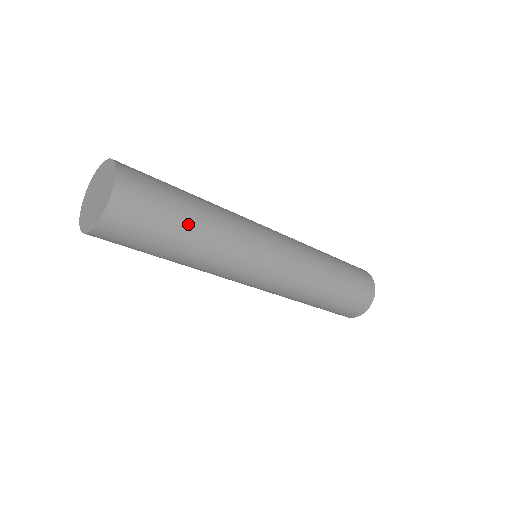
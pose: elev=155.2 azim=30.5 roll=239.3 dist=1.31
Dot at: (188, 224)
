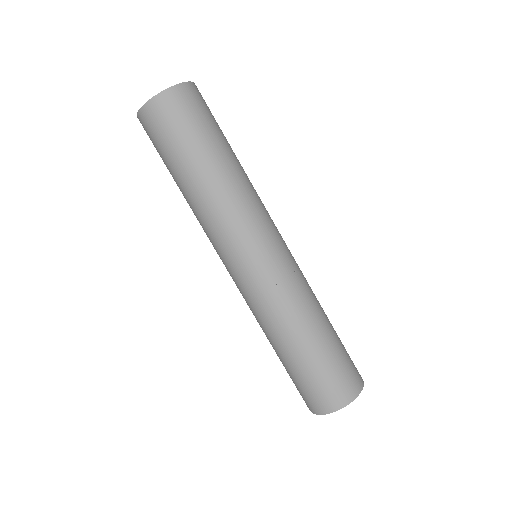
Dot at: (224, 149)
